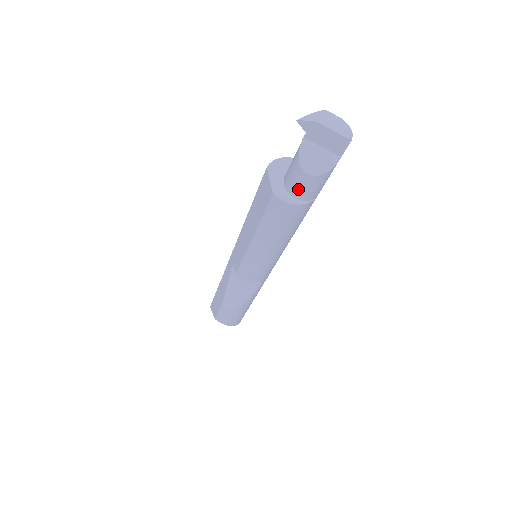
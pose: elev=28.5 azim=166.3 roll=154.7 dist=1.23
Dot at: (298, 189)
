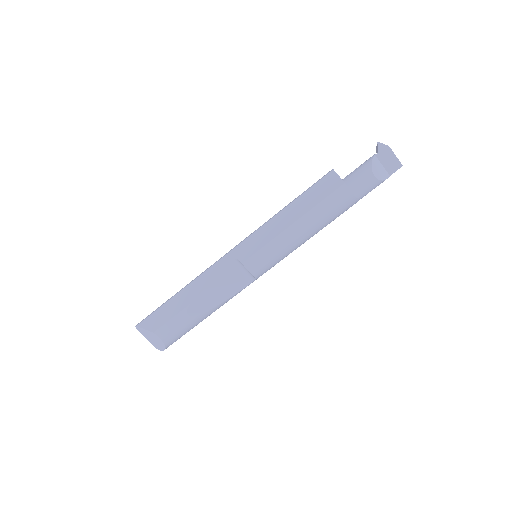
Dot at: (360, 186)
